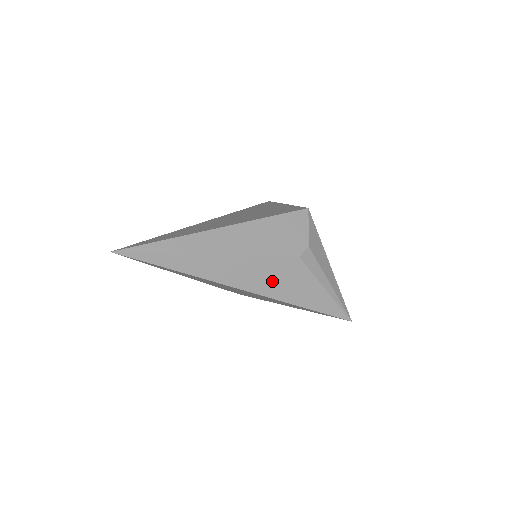
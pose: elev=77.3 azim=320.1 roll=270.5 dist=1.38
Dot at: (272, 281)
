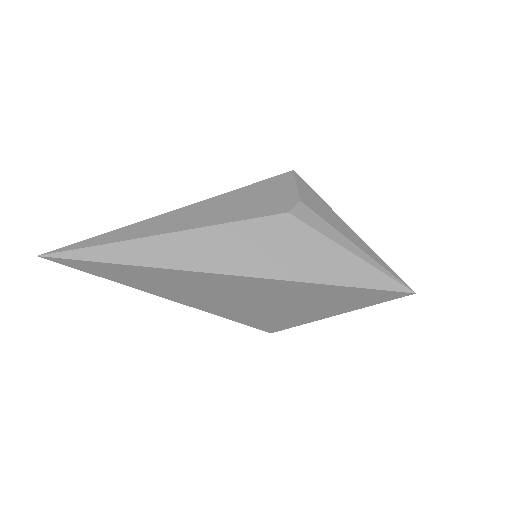
Dot at: (262, 254)
